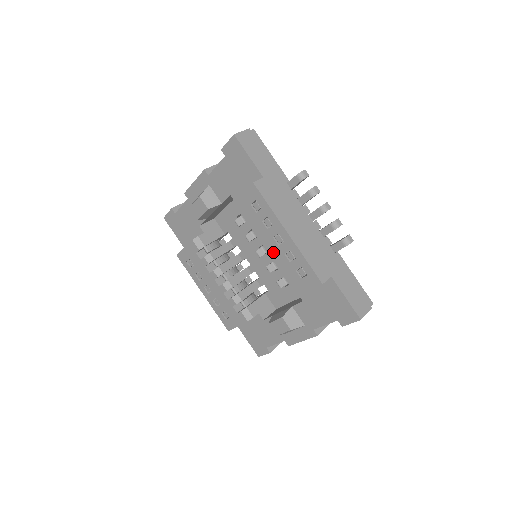
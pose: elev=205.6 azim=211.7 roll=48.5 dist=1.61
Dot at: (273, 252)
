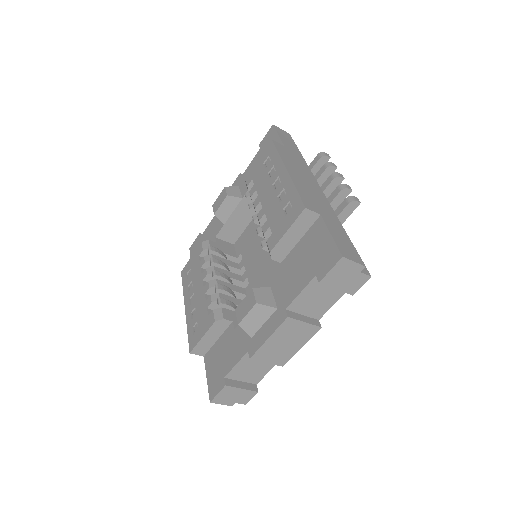
Dot at: (268, 202)
